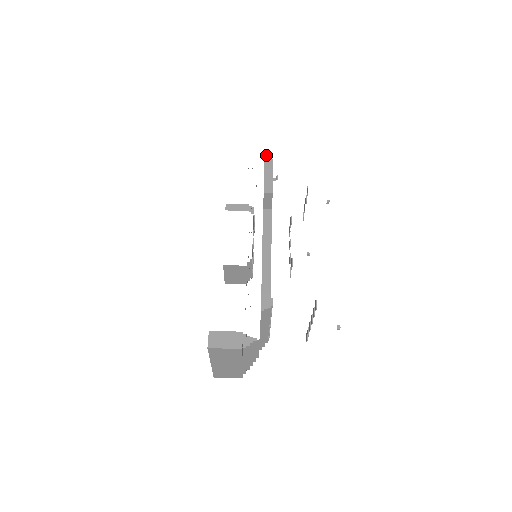
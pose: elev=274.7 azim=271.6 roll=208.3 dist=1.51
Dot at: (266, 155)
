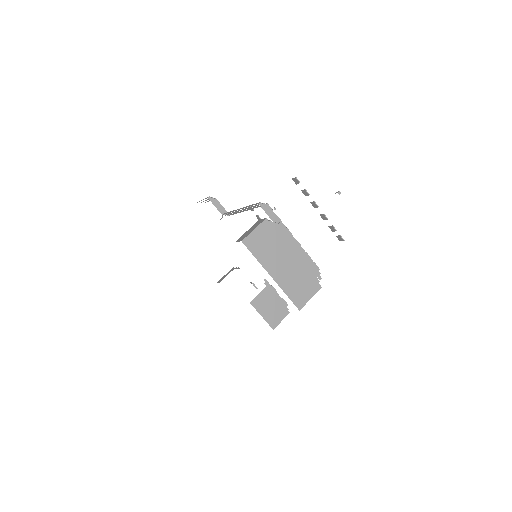
Dot at: occluded
